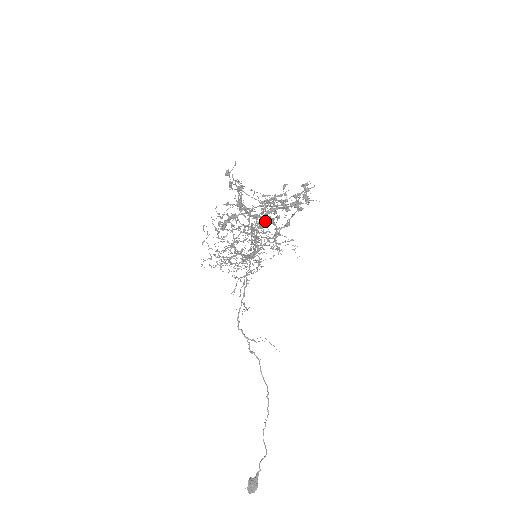
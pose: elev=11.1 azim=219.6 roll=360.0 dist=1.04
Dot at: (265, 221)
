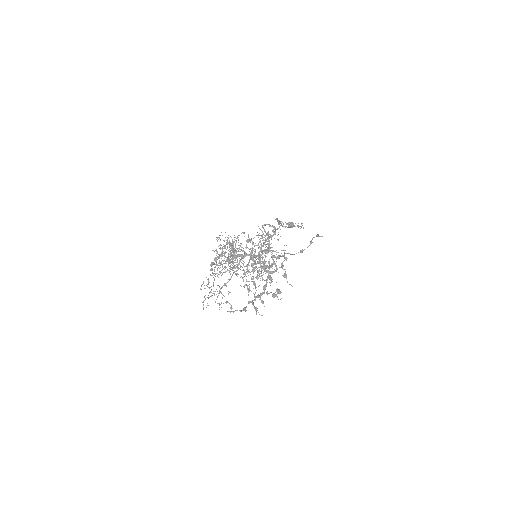
Dot at: (215, 302)
